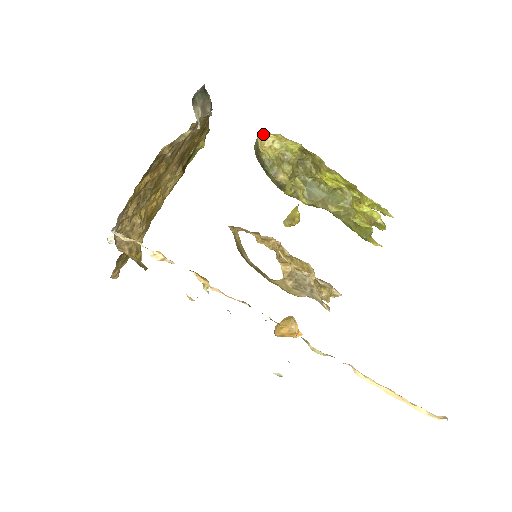
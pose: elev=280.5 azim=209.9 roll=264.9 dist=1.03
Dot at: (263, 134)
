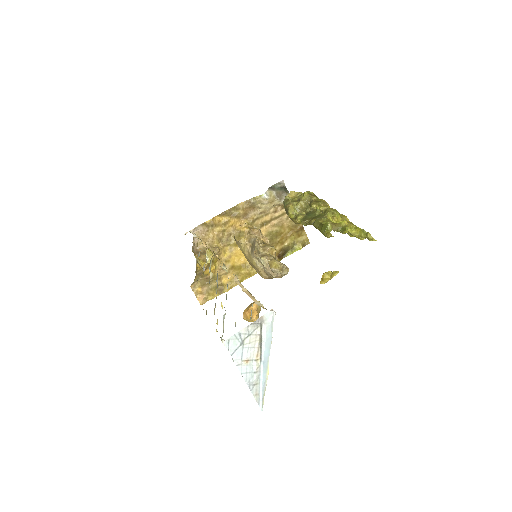
Dot at: (295, 192)
